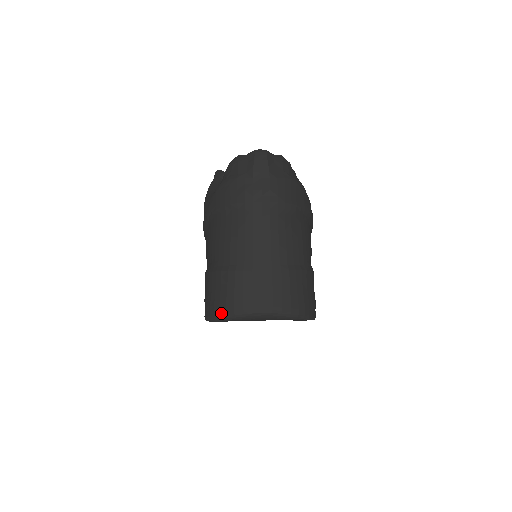
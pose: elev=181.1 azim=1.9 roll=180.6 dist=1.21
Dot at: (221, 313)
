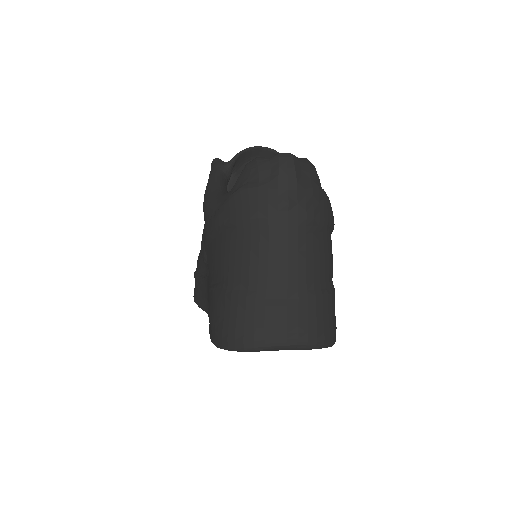
Dot at: (237, 344)
